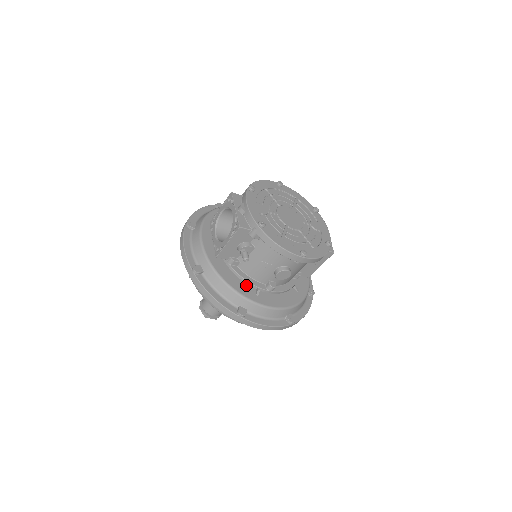
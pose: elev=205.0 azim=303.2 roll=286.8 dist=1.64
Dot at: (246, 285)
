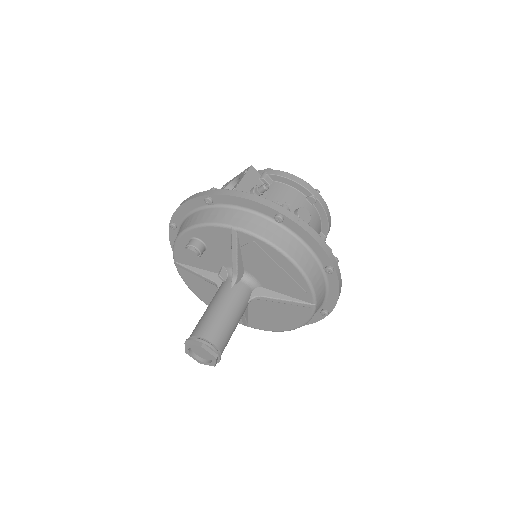
Dot at: occluded
